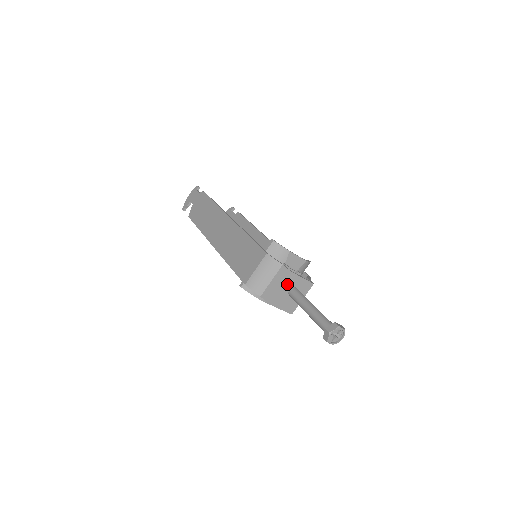
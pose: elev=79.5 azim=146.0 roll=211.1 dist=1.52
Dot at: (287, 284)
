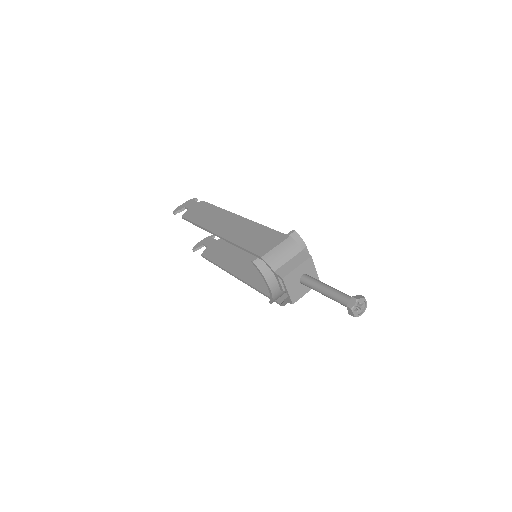
Dot at: (303, 267)
